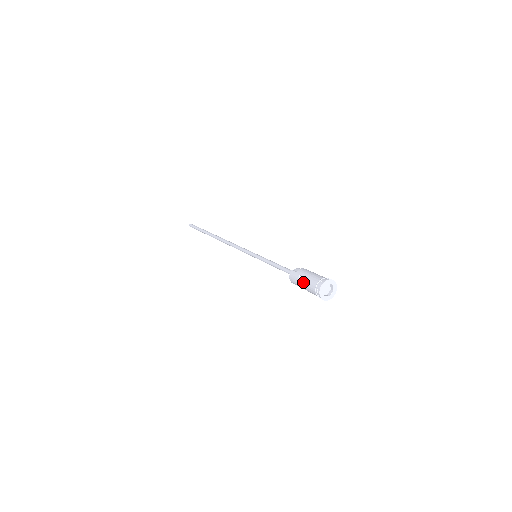
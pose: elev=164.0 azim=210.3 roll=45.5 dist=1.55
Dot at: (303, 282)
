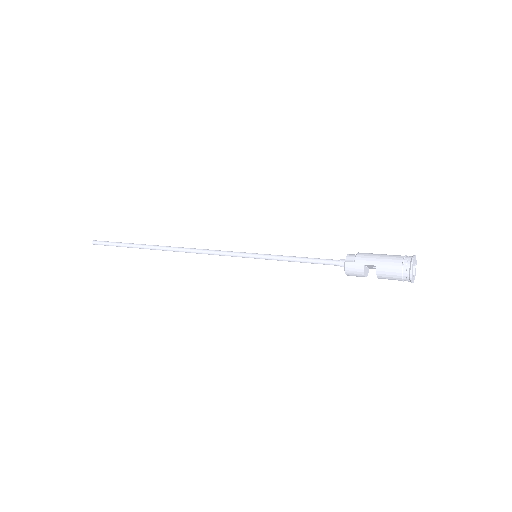
Dot at: (366, 270)
